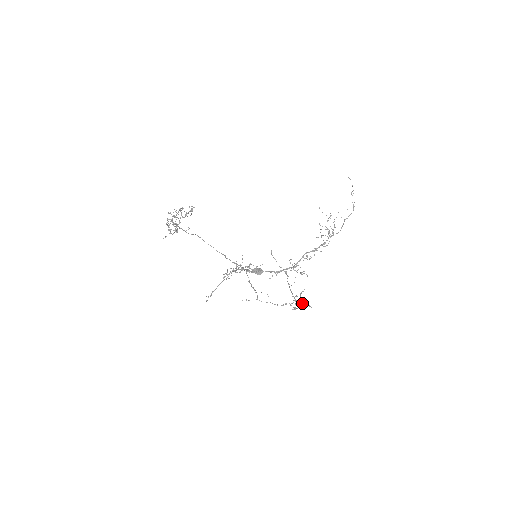
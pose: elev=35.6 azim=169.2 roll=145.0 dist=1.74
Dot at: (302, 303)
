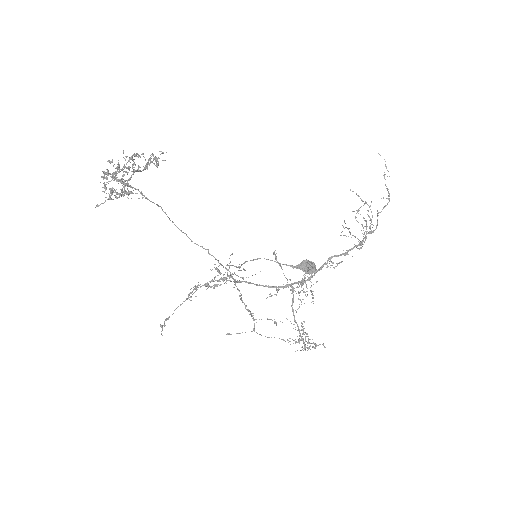
Dot at: occluded
